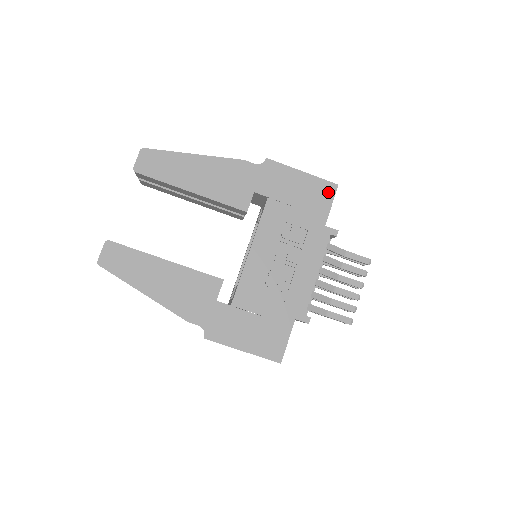
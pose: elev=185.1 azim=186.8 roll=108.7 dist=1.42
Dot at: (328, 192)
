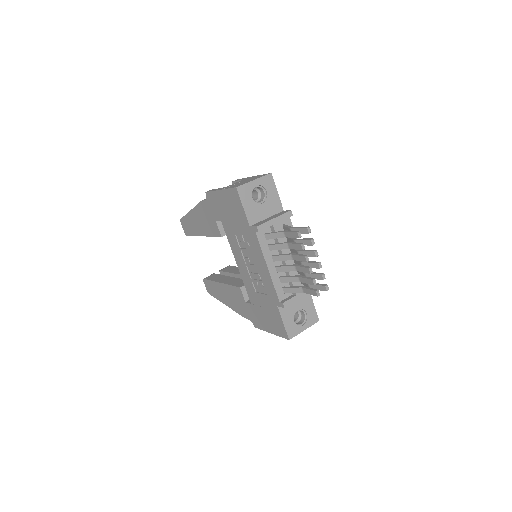
Dot at: (236, 197)
